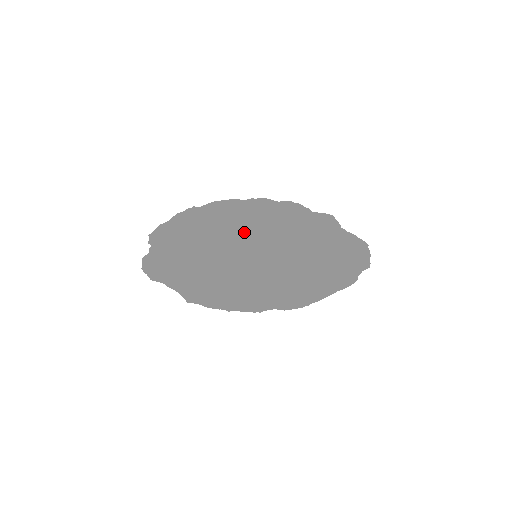
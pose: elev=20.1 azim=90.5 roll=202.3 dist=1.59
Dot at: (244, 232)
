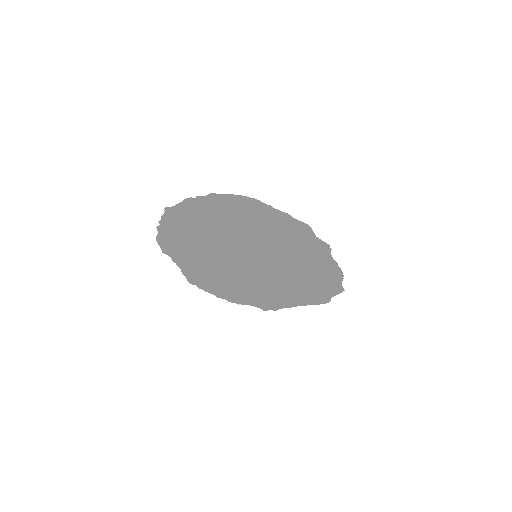
Dot at: (272, 247)
